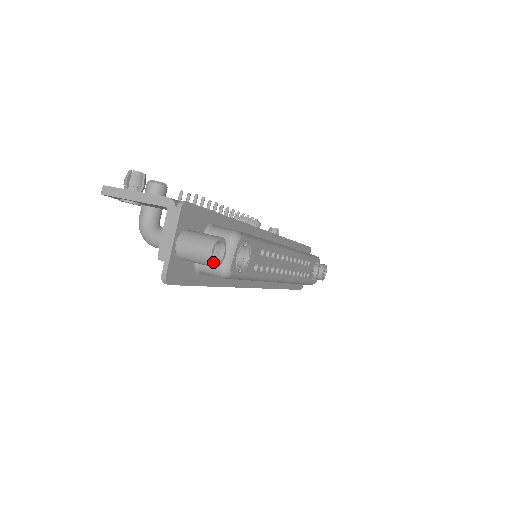
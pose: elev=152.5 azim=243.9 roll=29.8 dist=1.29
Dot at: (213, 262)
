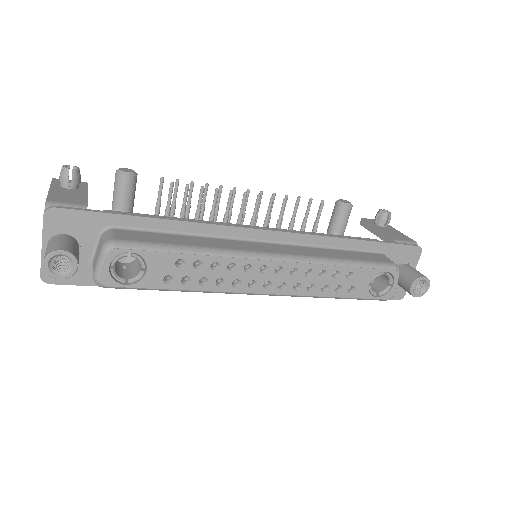
Dot at: (52, 274)
